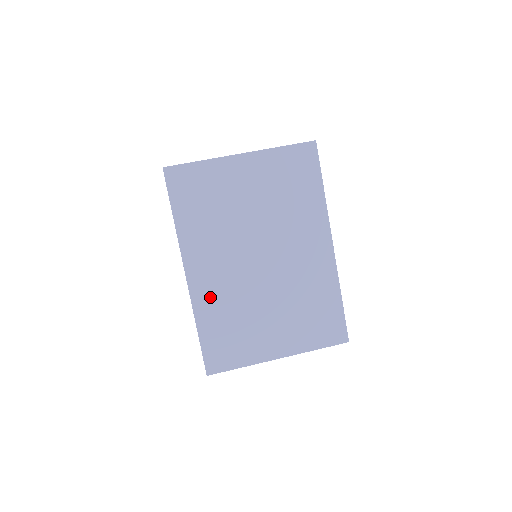
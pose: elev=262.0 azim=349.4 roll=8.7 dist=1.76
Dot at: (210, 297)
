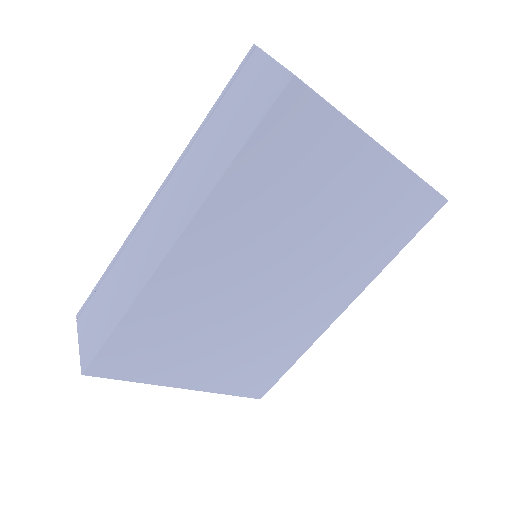
Dot at: (175, 292)
